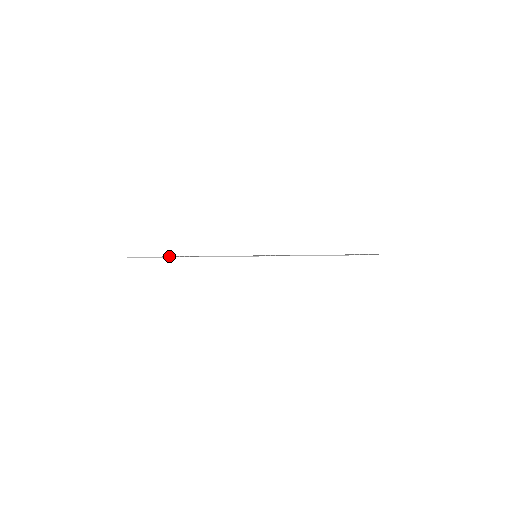
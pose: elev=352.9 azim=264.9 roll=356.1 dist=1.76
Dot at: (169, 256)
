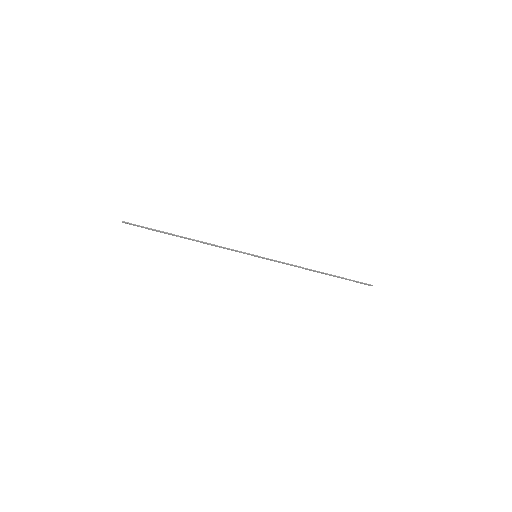
Dot at: (167, 233)
